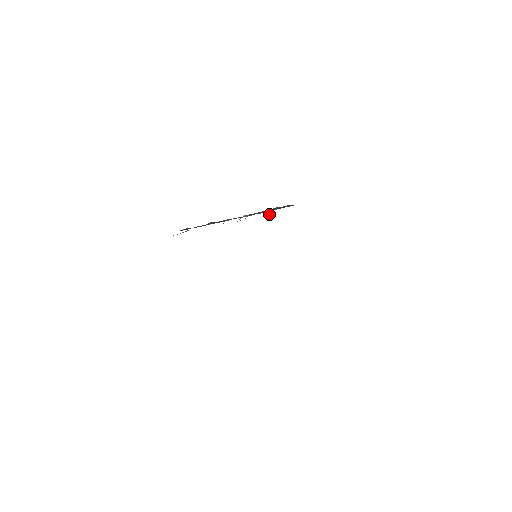
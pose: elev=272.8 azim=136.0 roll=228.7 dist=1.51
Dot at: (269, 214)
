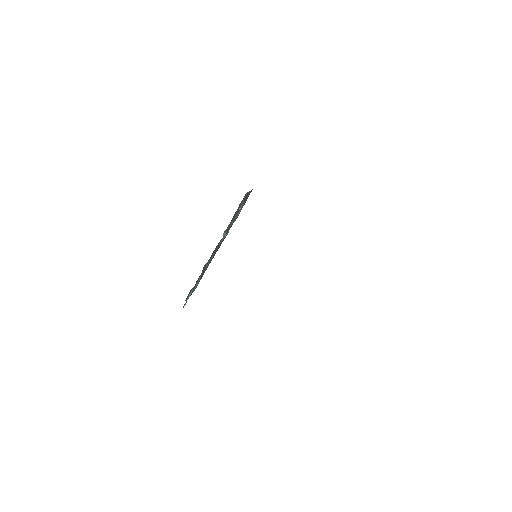
Dot at: (239, 209)
